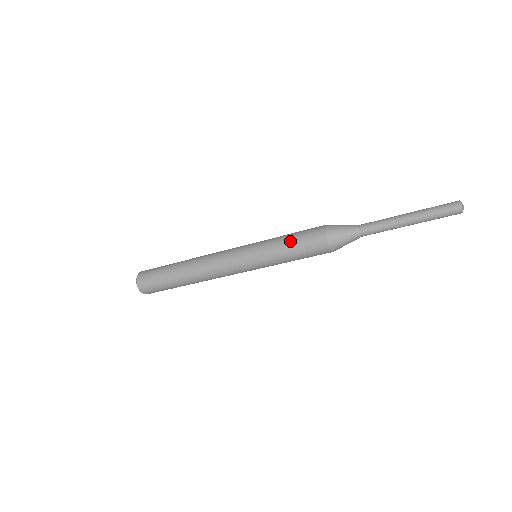
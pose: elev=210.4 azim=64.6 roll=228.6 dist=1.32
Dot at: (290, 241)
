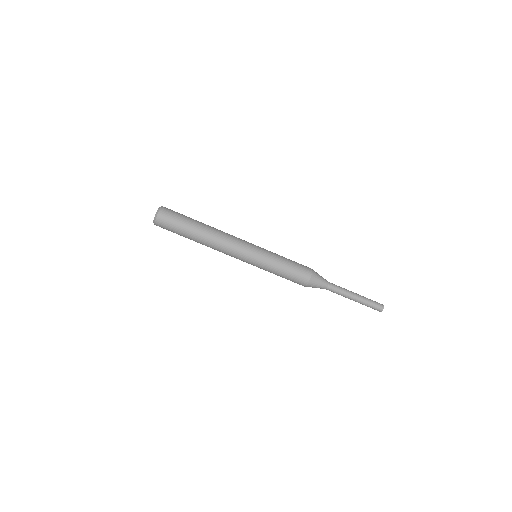
Dot at: (288, 263)
